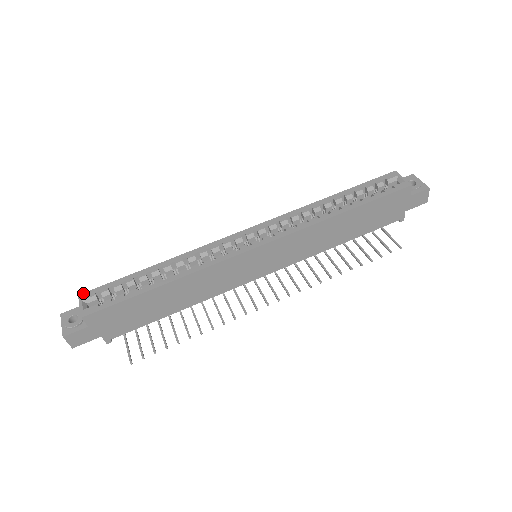
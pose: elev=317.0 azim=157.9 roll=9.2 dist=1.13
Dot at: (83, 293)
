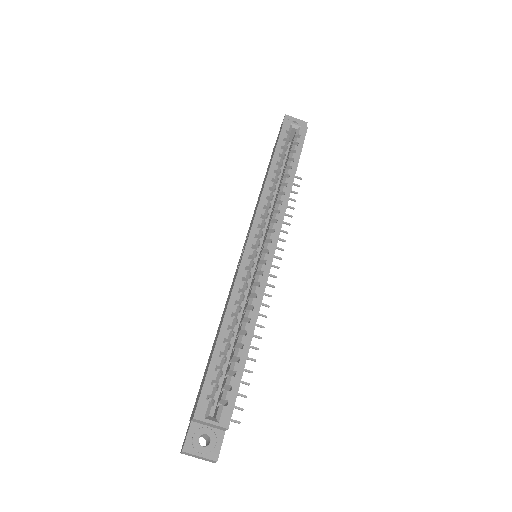
Dot at: (195, 412)
